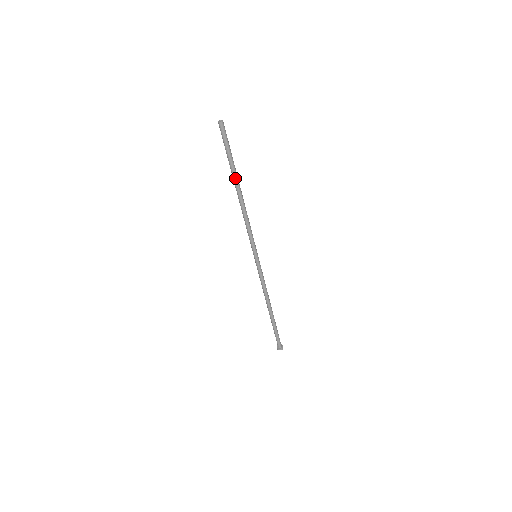
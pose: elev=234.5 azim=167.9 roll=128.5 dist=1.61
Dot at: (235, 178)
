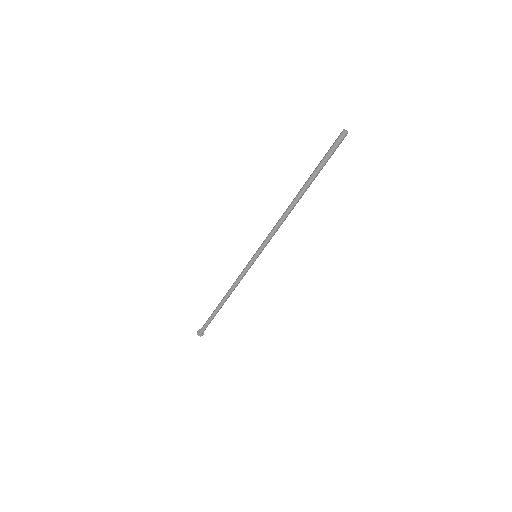
Dot at: occluded
